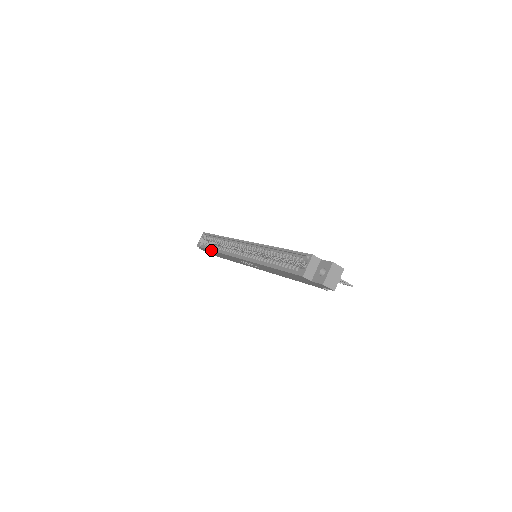
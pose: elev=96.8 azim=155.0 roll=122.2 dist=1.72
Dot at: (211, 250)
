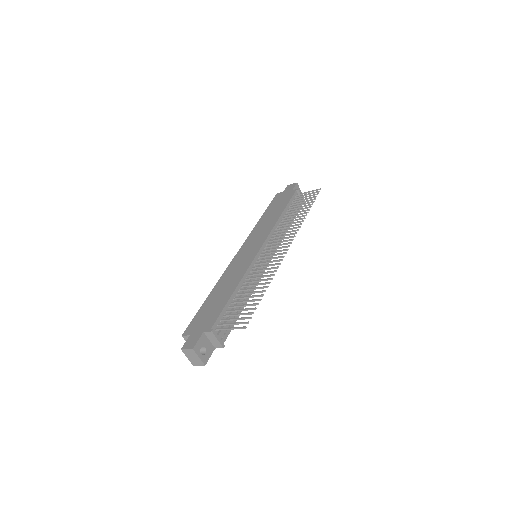
Dot at: occluded
